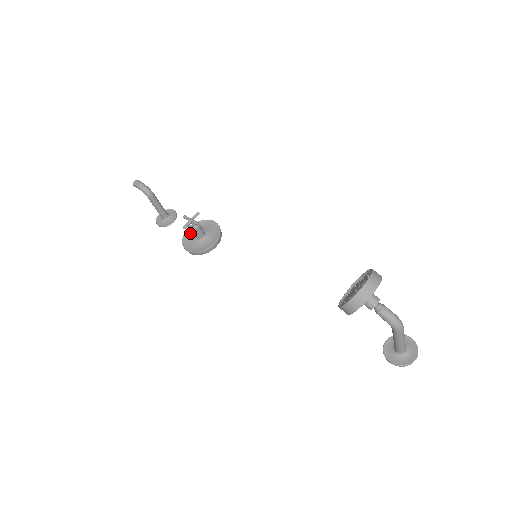
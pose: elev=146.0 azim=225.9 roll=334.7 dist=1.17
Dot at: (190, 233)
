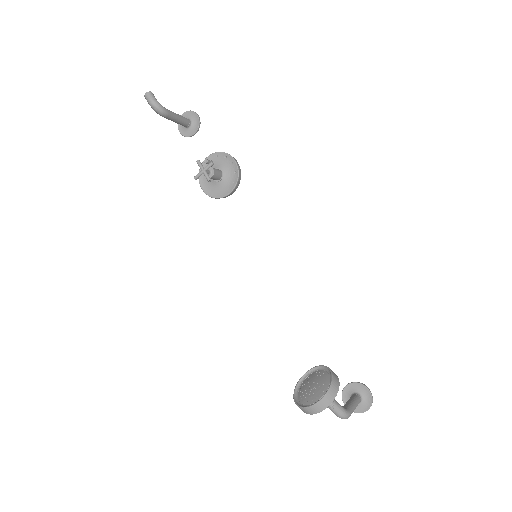
Dot at: occluded
